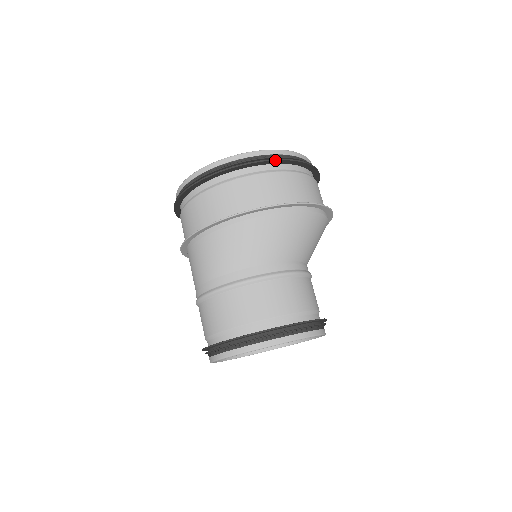
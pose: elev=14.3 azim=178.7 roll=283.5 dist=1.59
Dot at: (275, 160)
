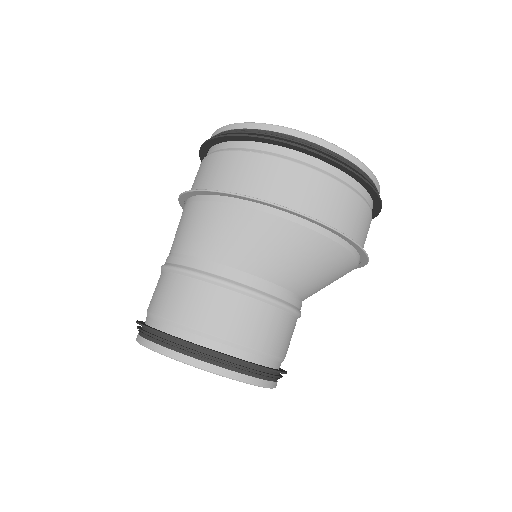
Dot at: (302, 148)
